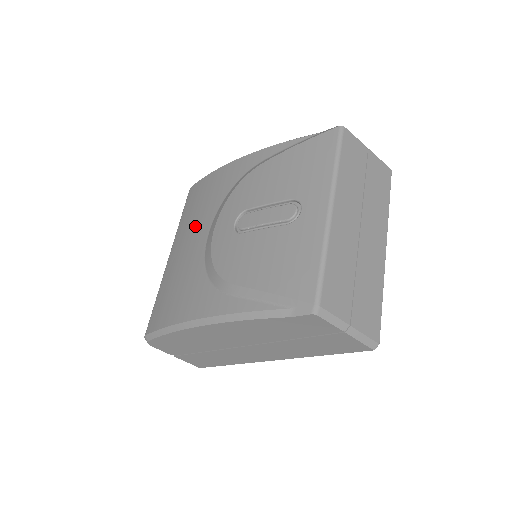
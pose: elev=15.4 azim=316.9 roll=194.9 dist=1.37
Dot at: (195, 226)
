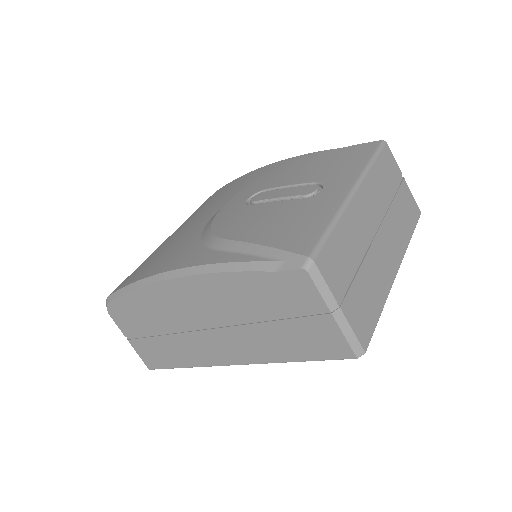
Dot at: (206, 210)
